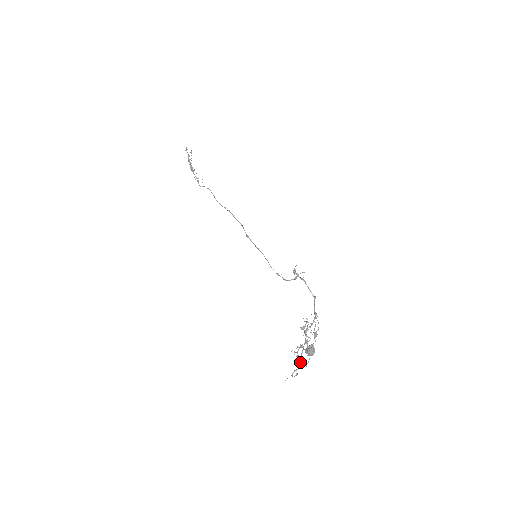
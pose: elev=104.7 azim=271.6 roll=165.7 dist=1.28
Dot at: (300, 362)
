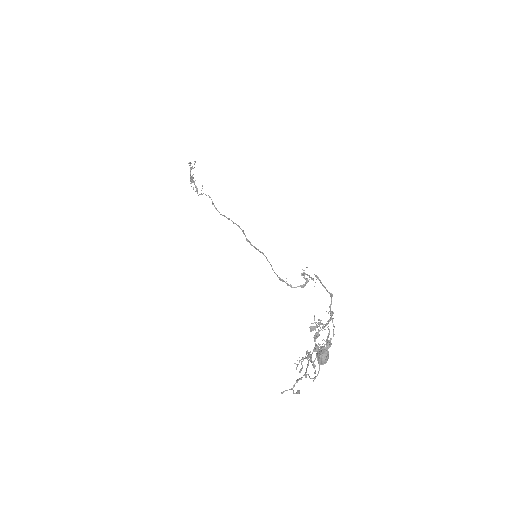
Dot at: (306, 369)
